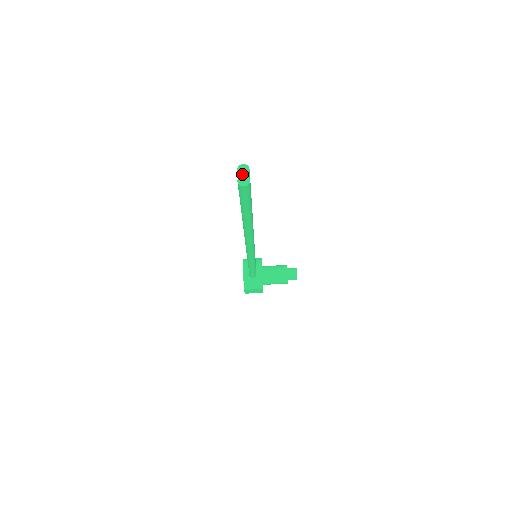
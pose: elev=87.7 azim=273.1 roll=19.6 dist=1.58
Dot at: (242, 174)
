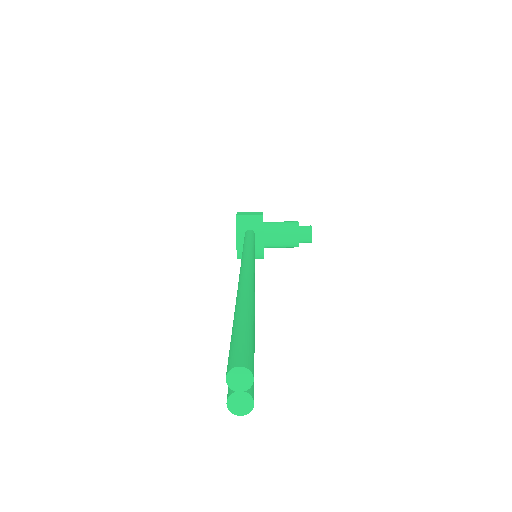
Dot at: (237, 389)
